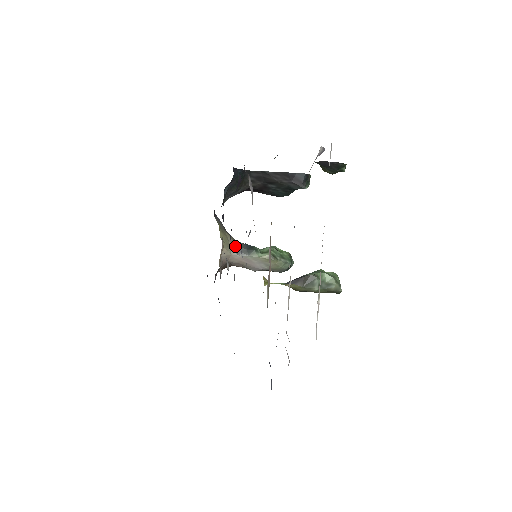
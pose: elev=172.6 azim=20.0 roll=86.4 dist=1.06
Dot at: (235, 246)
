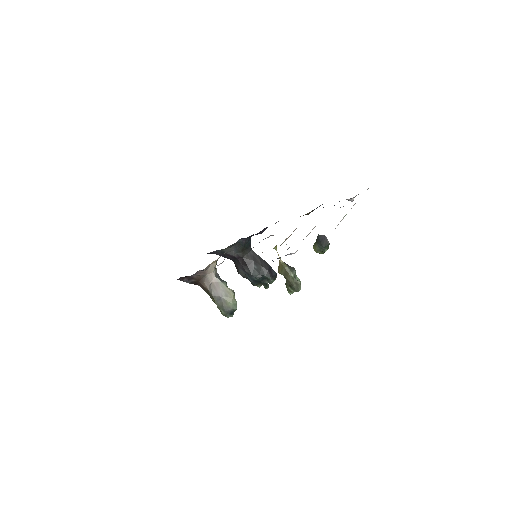
Dot at: occluded
